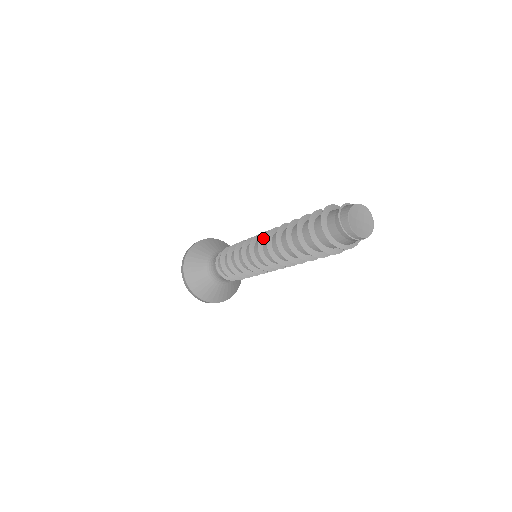
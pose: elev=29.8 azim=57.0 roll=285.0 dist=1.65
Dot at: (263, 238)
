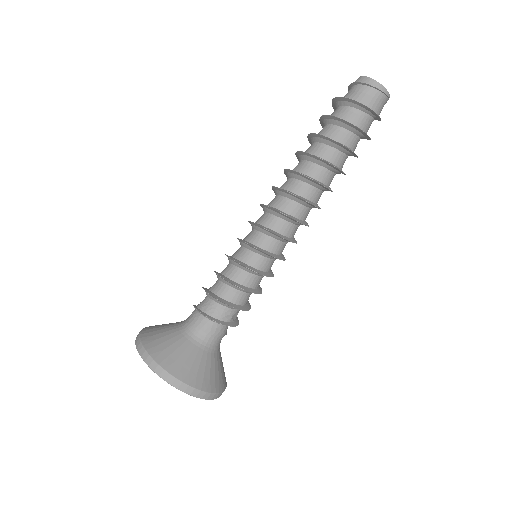
Dot at: occluded
